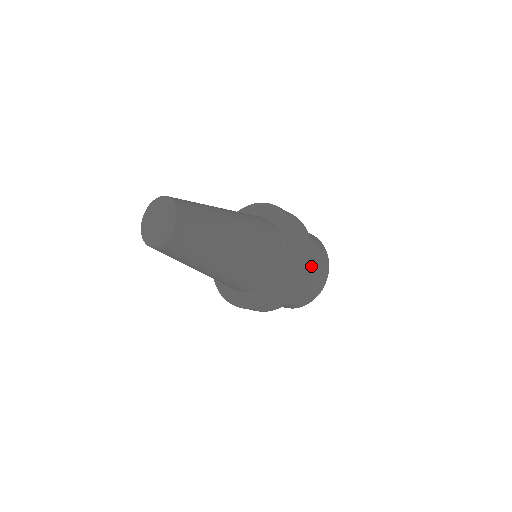
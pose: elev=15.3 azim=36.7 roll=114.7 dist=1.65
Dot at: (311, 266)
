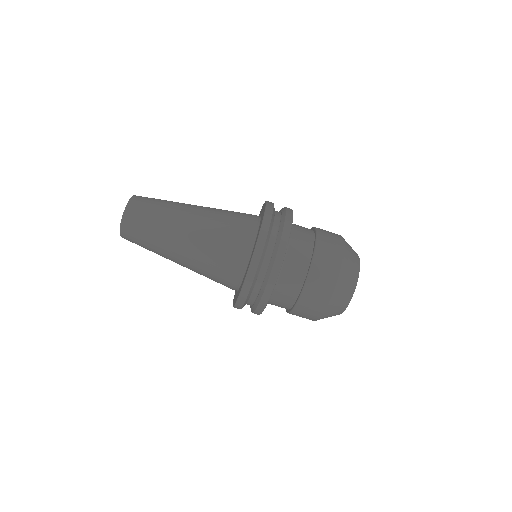
Dot at: (307, 255)
